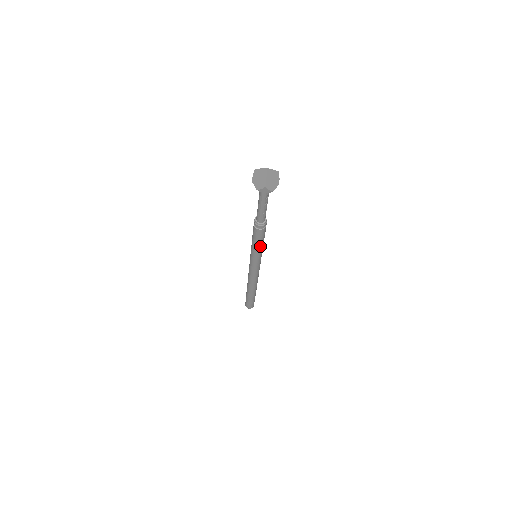
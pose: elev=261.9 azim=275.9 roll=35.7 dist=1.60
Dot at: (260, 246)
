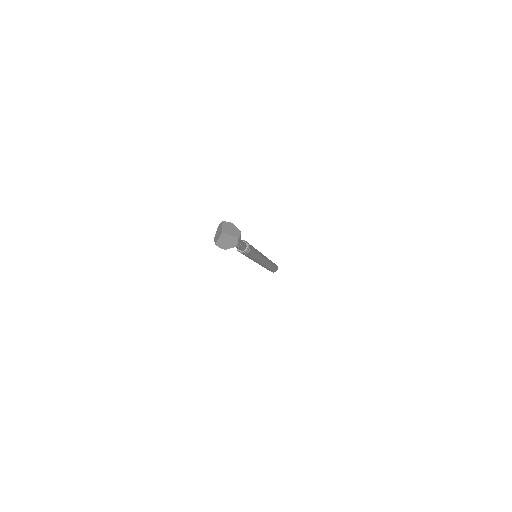
Dot at: (249, 257)
